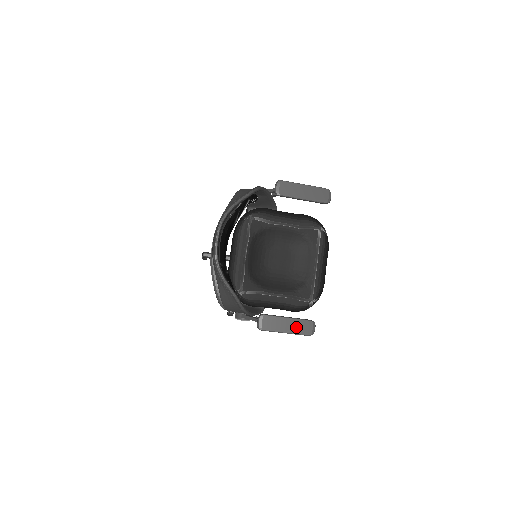
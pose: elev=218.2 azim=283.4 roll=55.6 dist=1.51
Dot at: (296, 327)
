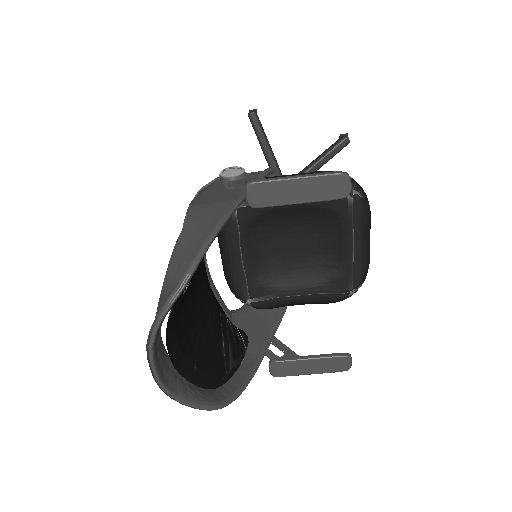
Dot at: (323, 366)
